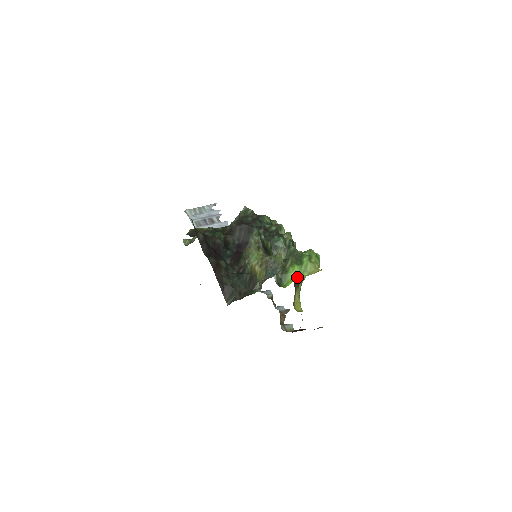
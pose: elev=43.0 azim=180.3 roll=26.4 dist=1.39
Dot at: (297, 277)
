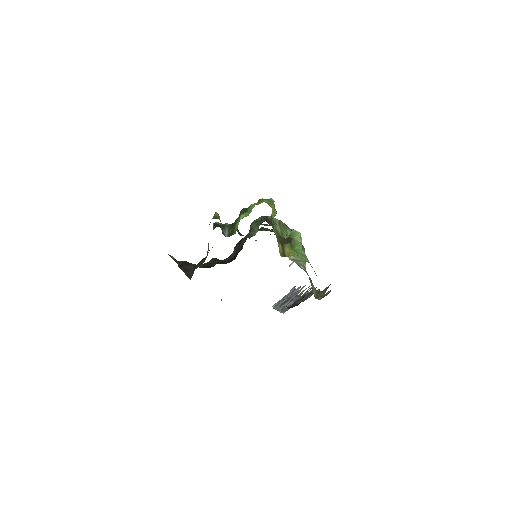
Dot at: occluded
